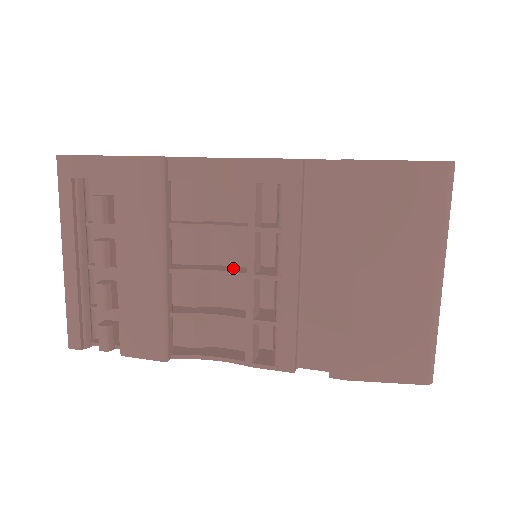
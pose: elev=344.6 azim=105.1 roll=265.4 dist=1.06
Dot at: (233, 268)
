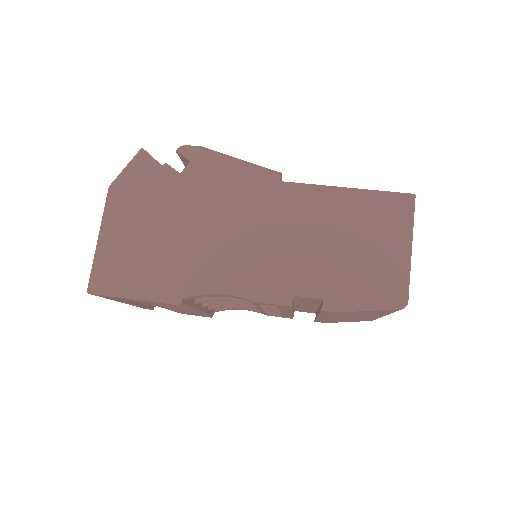
Dot at: occluded
